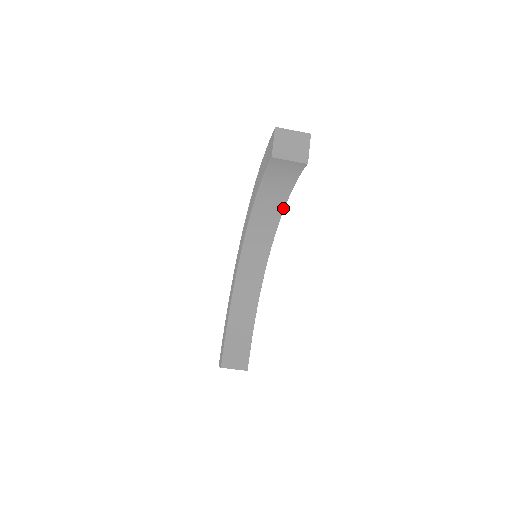
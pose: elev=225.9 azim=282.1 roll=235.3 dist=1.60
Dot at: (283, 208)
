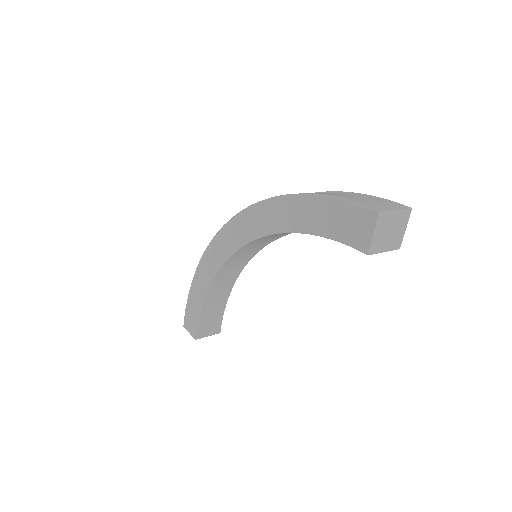
Dot at: occluded
